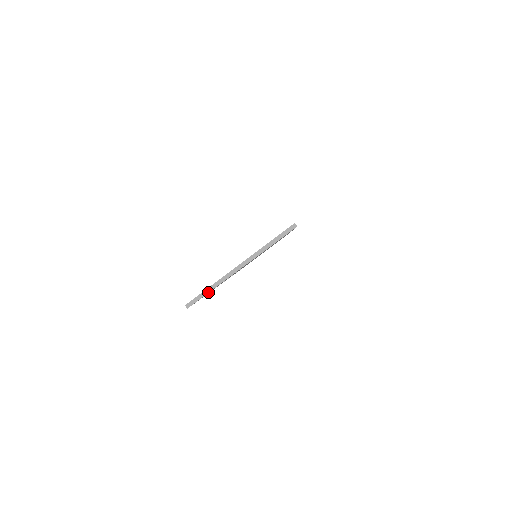
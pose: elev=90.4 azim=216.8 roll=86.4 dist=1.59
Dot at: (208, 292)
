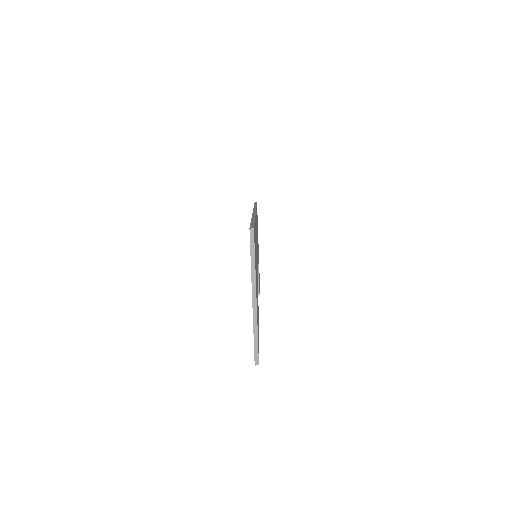
Dot at: (257, 340)
